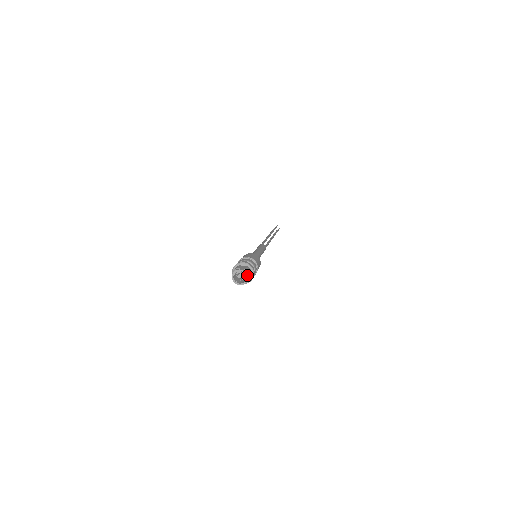
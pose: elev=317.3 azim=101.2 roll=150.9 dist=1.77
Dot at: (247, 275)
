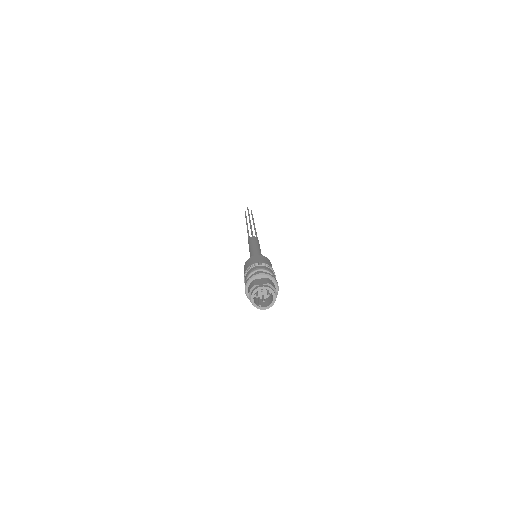
Dot at: (273, 292)
